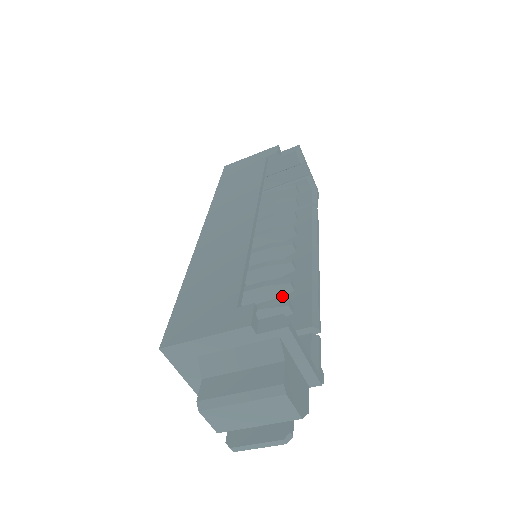
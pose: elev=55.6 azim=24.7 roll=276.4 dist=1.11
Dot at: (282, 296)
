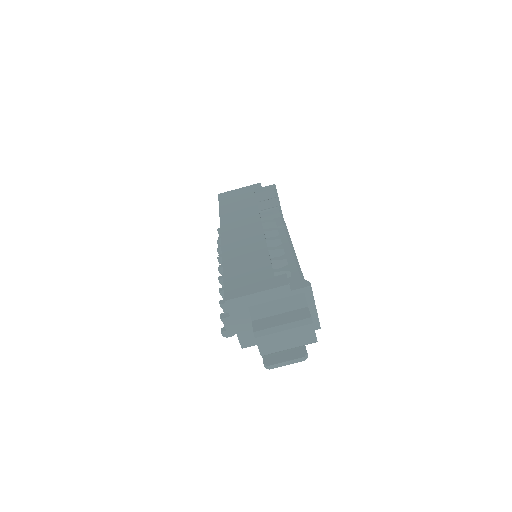
Dot at: occluded
